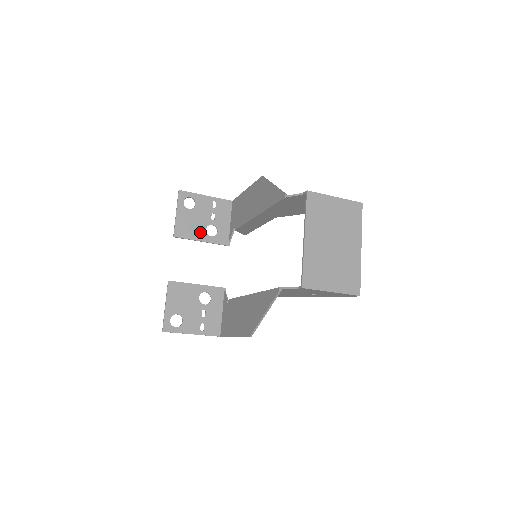
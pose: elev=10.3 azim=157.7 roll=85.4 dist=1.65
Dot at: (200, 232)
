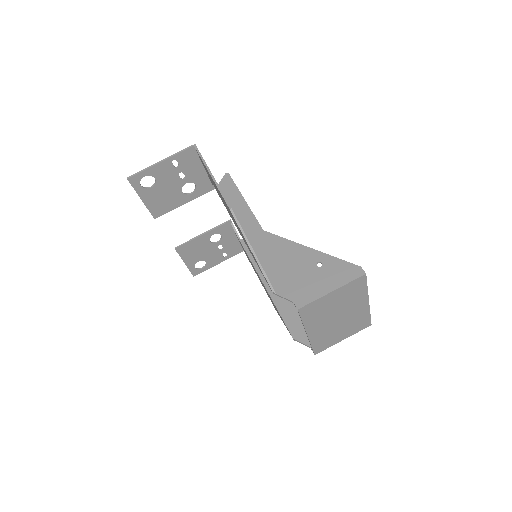
Dot at: (178, 198)
